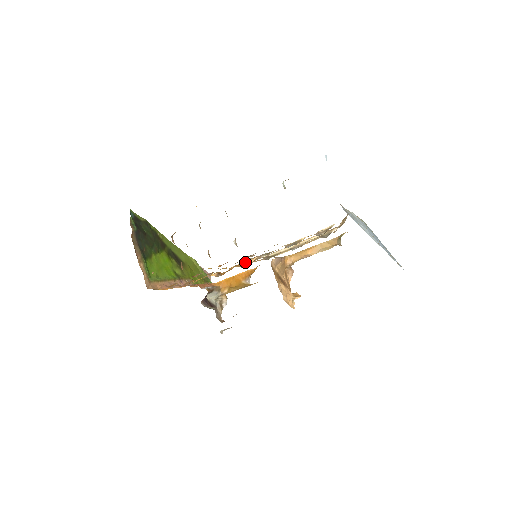
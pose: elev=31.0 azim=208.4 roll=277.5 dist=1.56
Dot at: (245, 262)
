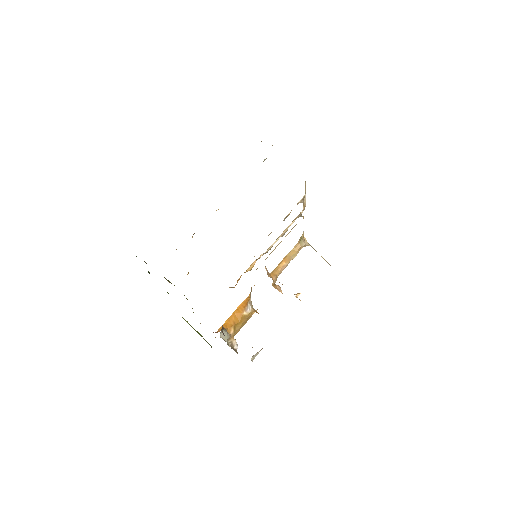
Dot at: (248, 268)
